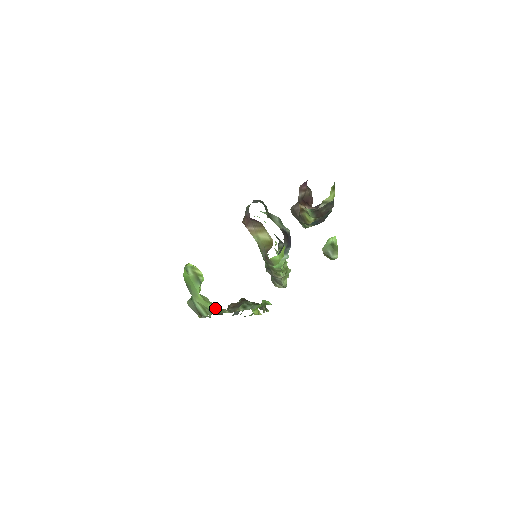
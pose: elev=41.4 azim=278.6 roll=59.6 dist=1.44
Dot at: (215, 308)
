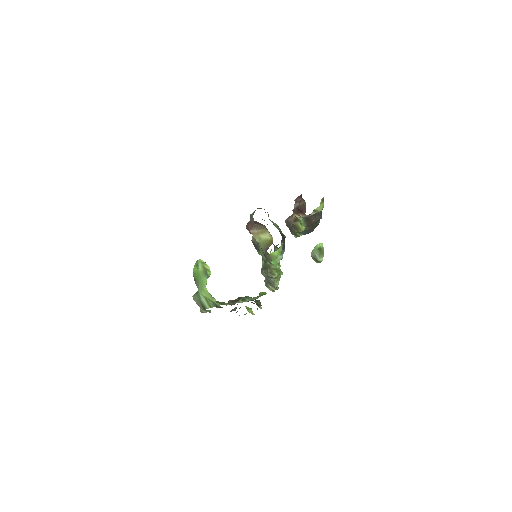
Dot at: (218, 301)
